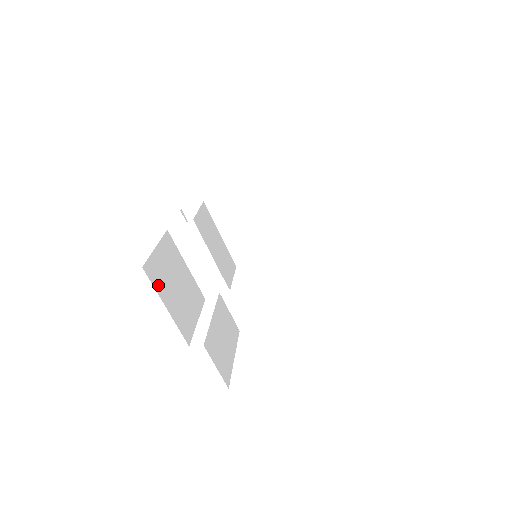
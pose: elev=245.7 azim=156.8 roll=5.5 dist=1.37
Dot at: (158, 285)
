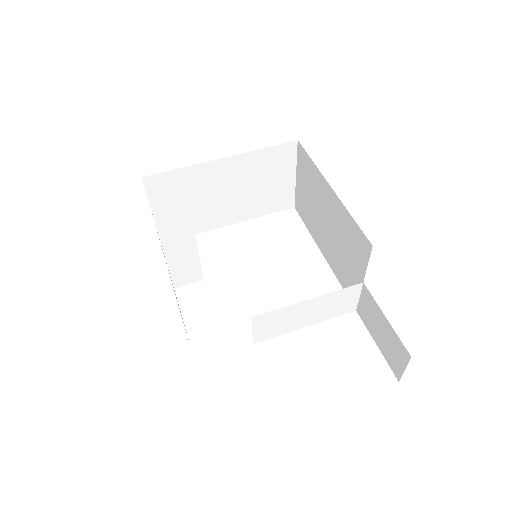
Dot at: occluded
